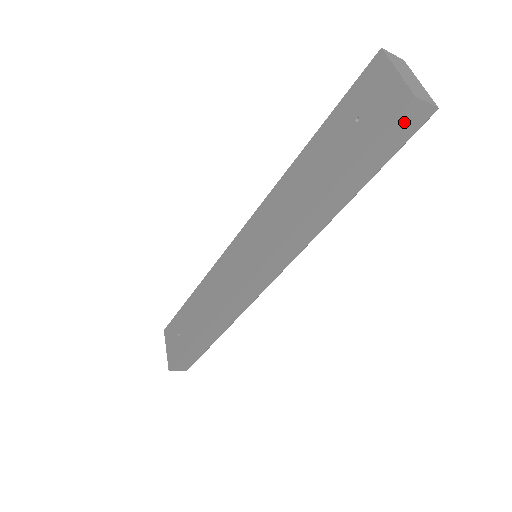
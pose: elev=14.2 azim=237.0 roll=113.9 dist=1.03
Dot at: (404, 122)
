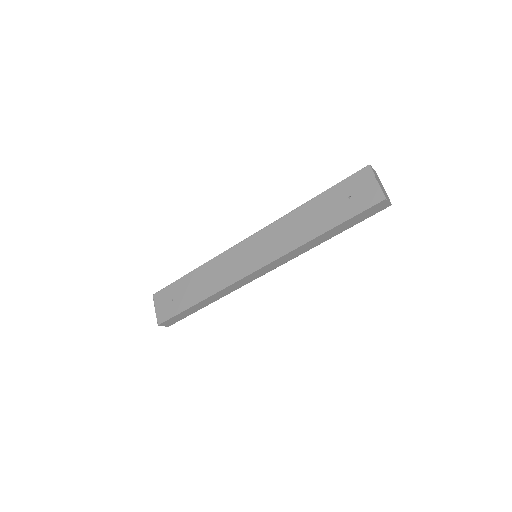
Dot at: (376, 208)
